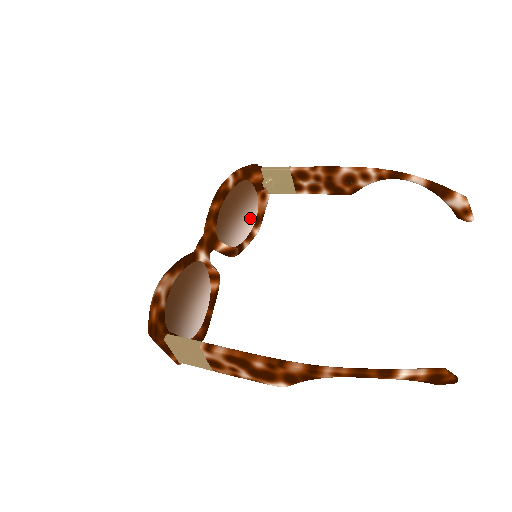
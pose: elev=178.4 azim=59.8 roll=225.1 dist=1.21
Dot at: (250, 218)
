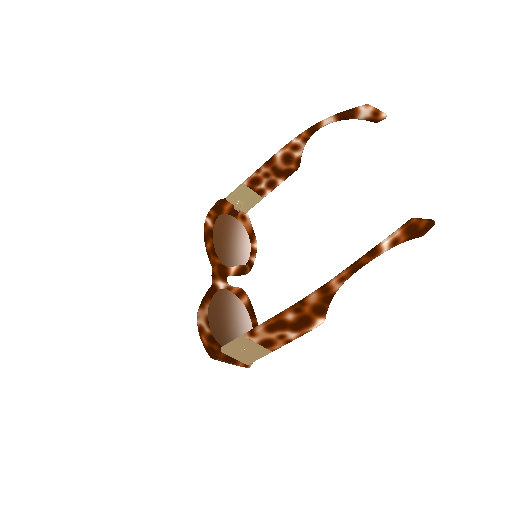
Dot at: (244, 239)
